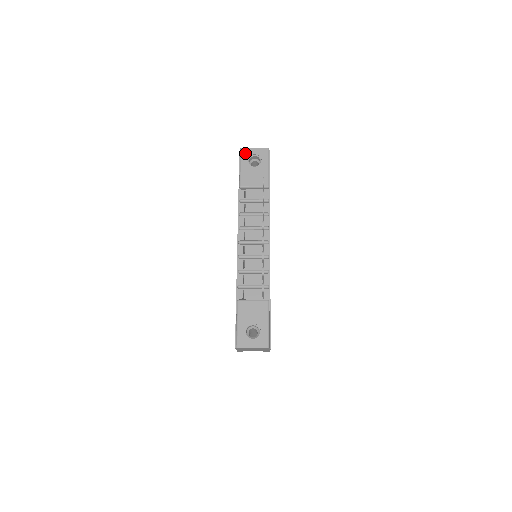
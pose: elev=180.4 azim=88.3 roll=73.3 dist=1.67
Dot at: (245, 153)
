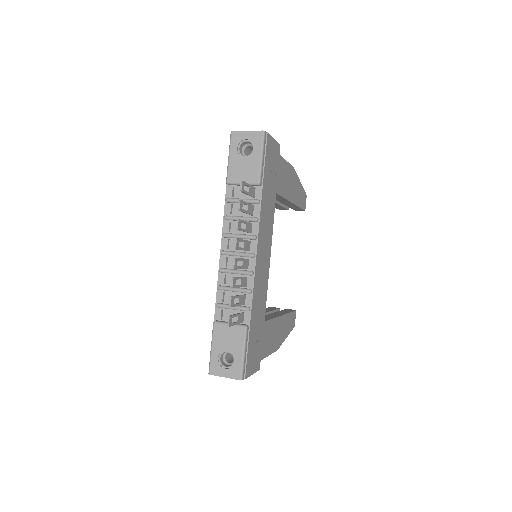
Dot at: (235, 138)
